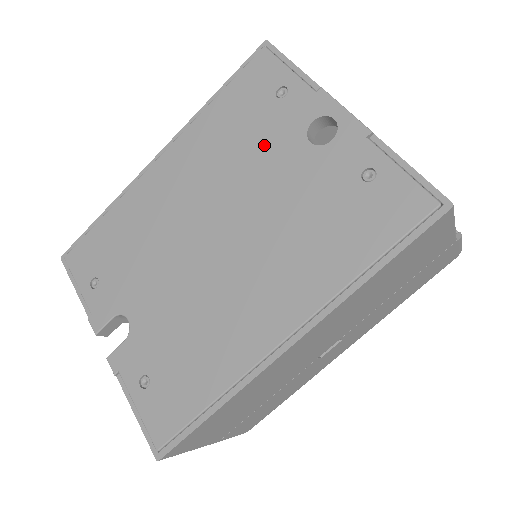
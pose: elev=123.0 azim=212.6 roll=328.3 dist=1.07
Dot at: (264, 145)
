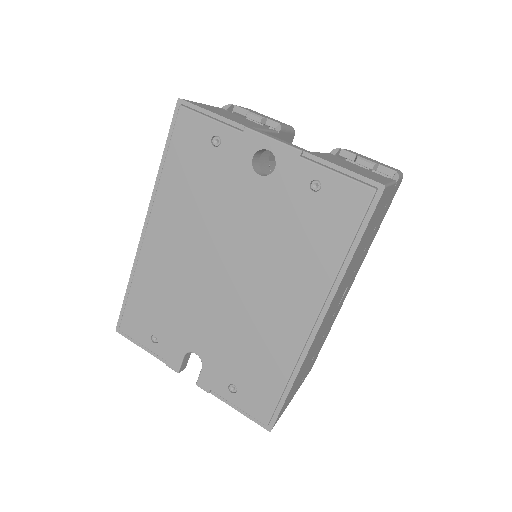
Dot at: (225, 189)
